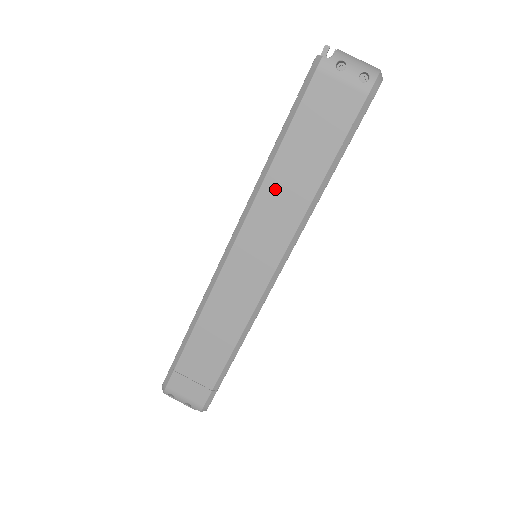
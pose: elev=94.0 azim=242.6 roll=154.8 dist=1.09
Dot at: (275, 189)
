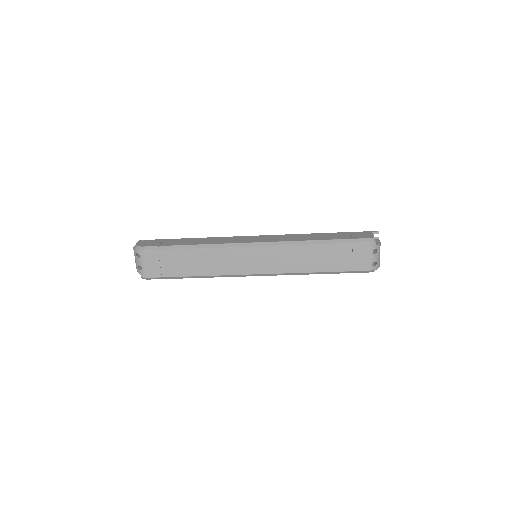
Dot at: (302, 252)
